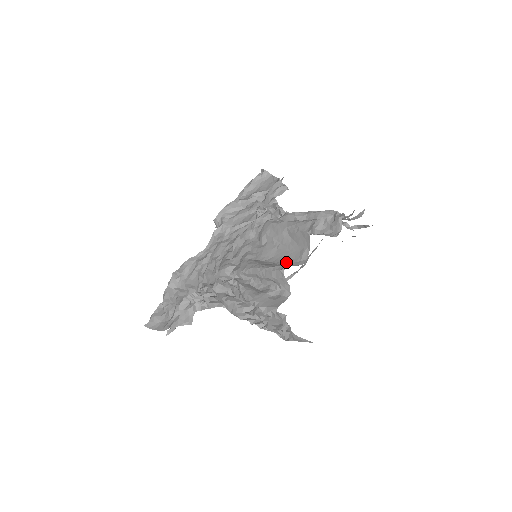
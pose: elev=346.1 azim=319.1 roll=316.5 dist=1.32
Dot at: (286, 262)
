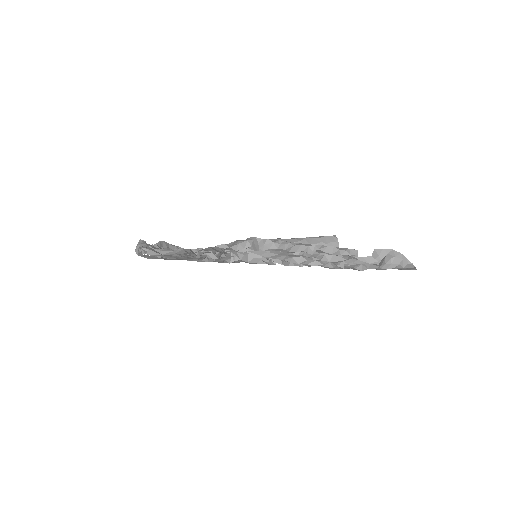
Dot at: occluded
